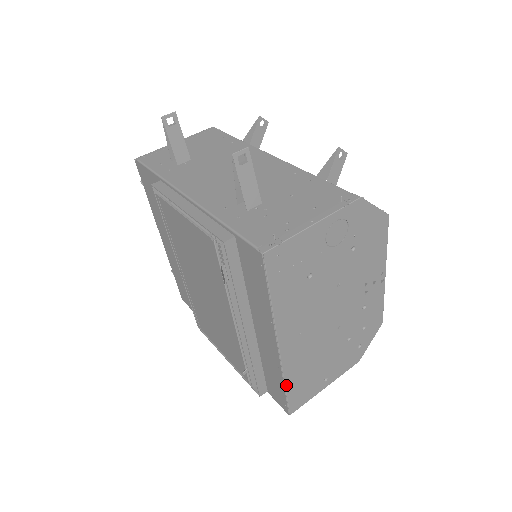
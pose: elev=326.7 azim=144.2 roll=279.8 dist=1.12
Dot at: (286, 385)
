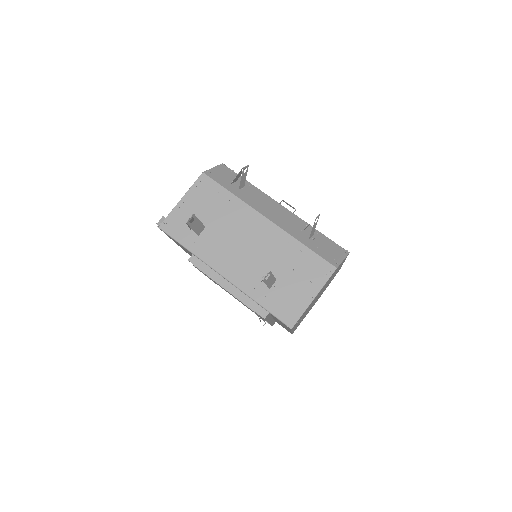
Dot at: occluded
